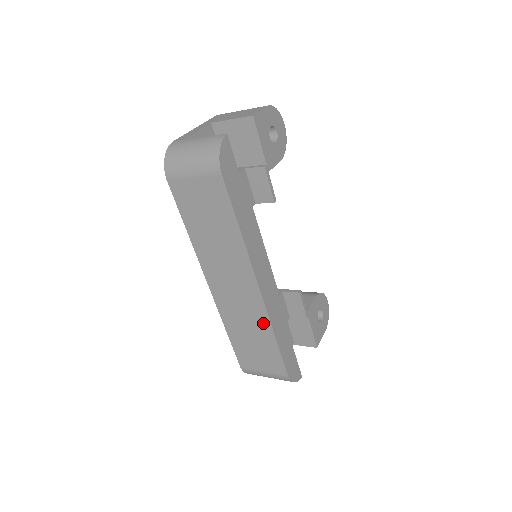
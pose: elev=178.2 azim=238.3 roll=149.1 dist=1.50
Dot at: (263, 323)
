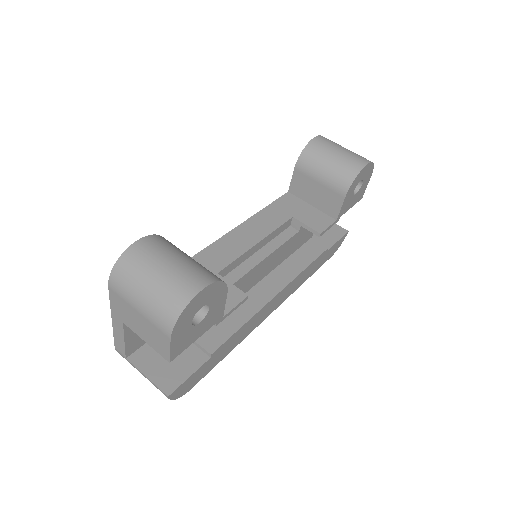
Dot at: occluded
